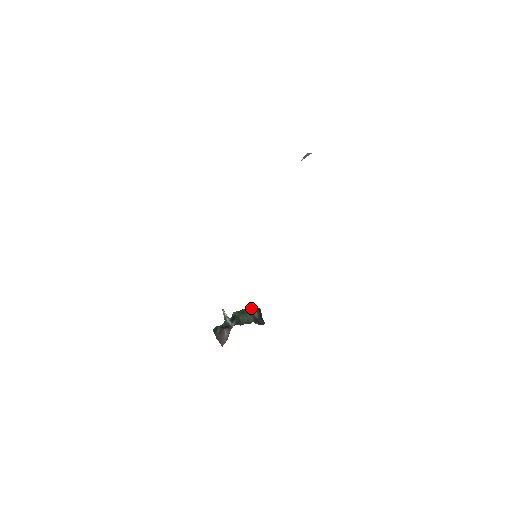
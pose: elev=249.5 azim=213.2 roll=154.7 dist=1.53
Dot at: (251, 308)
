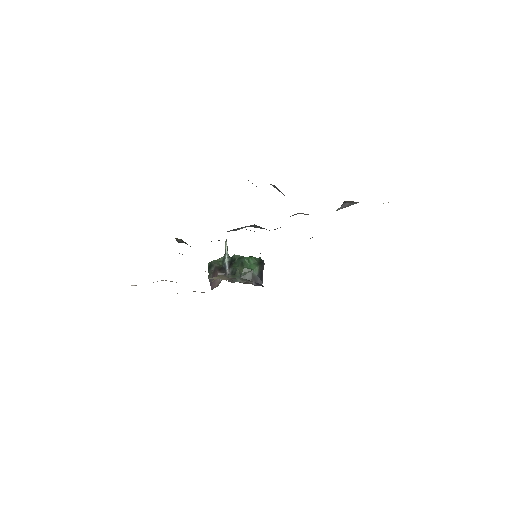
Dot at: (254, 258)
